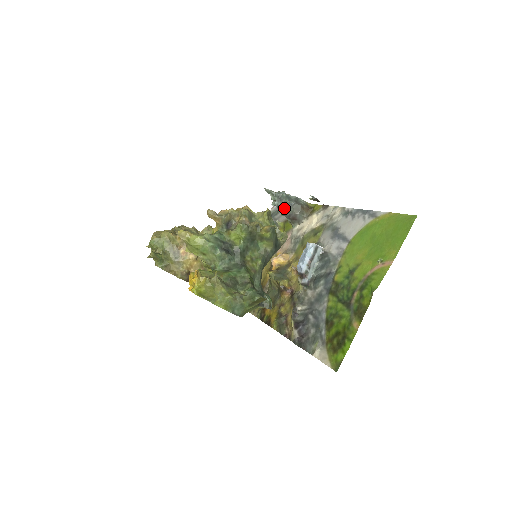
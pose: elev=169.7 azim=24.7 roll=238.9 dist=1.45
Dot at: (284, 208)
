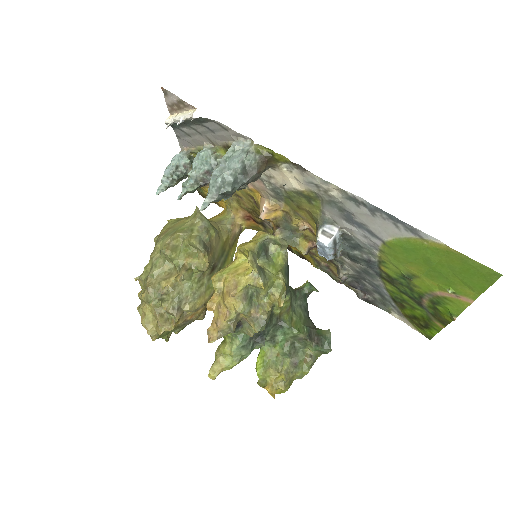
Dot at: occluded
